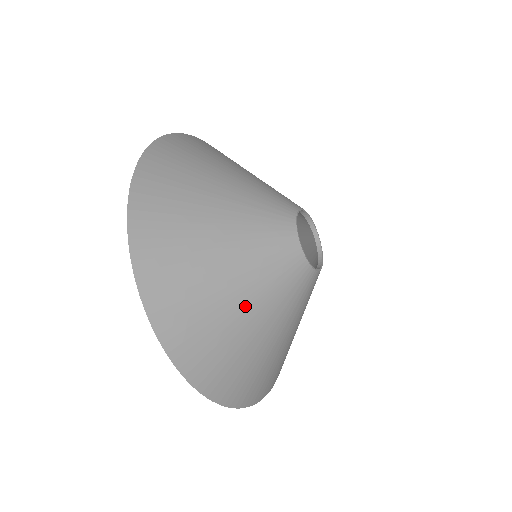
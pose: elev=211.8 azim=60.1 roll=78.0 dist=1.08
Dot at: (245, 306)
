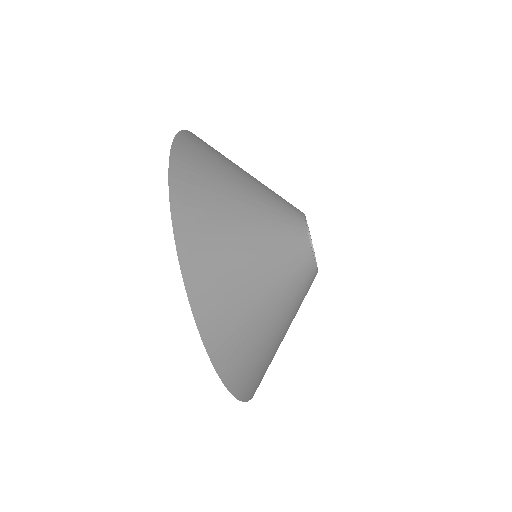
Dot at: (245, 205)
